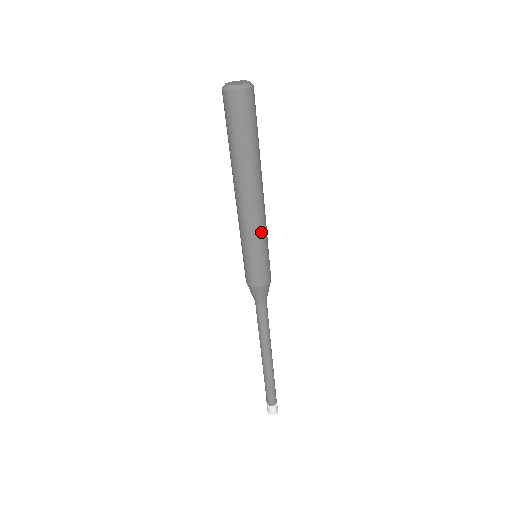
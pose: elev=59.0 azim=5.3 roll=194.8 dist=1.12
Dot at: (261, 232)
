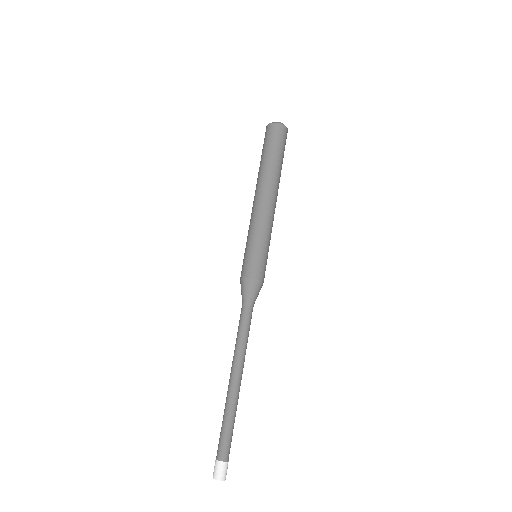
Dot at: (271, 229)
